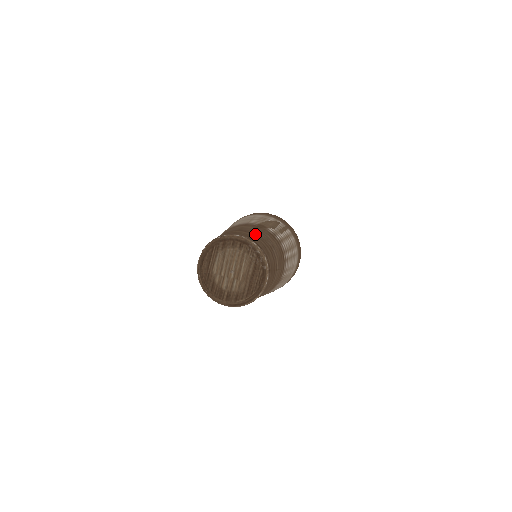
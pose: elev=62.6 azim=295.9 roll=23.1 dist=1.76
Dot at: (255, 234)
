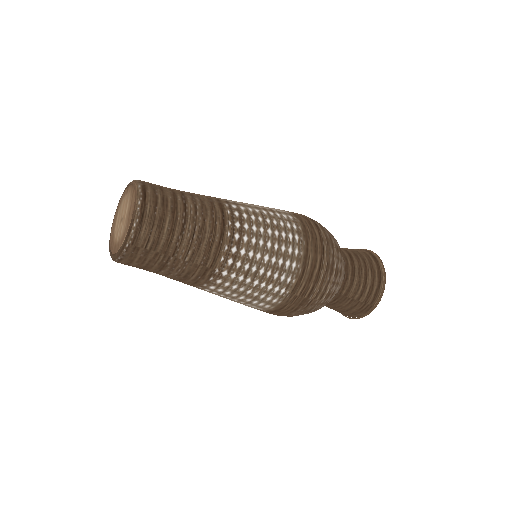
Dot at: occluded
